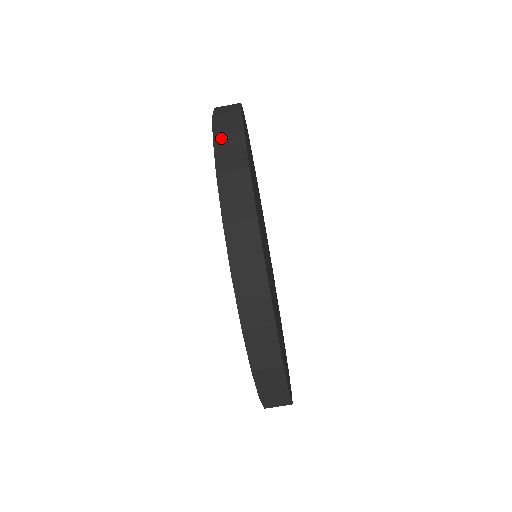
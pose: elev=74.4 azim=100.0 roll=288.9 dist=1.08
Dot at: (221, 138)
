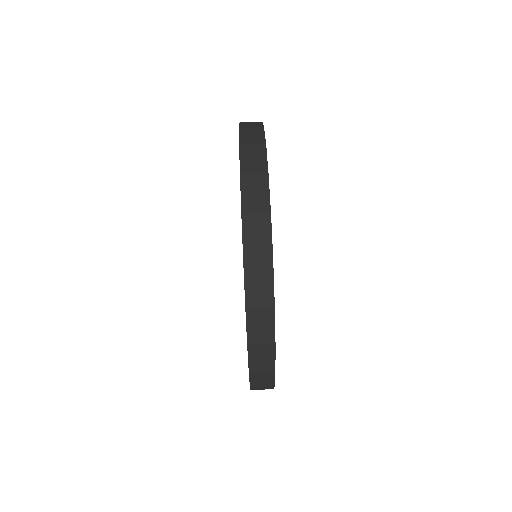
Dot at: (249, 218)
